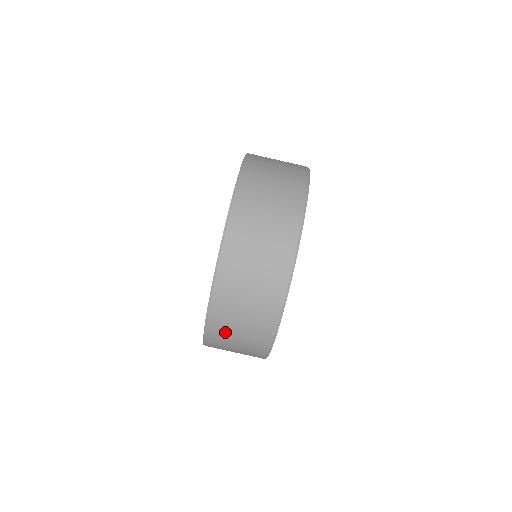
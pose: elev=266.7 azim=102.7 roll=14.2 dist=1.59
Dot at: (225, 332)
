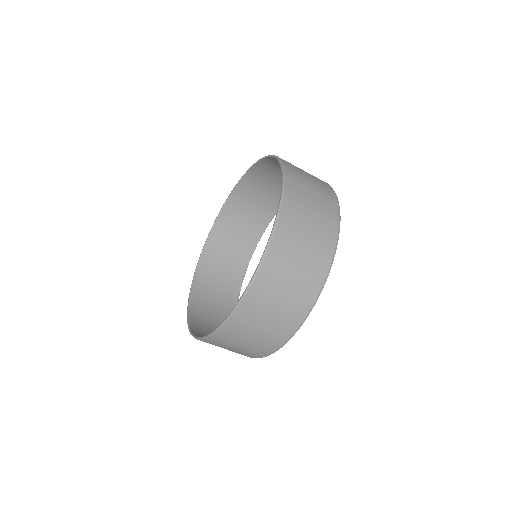
Dot at: (217, 345)
